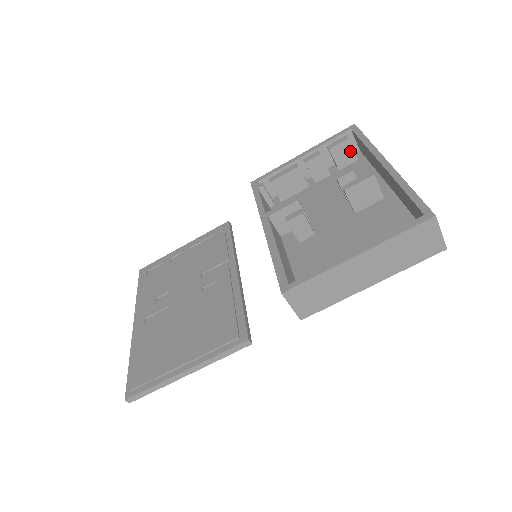
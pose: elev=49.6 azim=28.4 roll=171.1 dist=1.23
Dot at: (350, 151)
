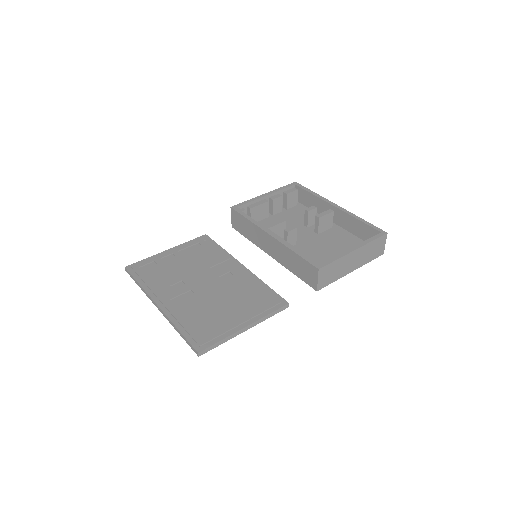
Dot at: (296, 198)
